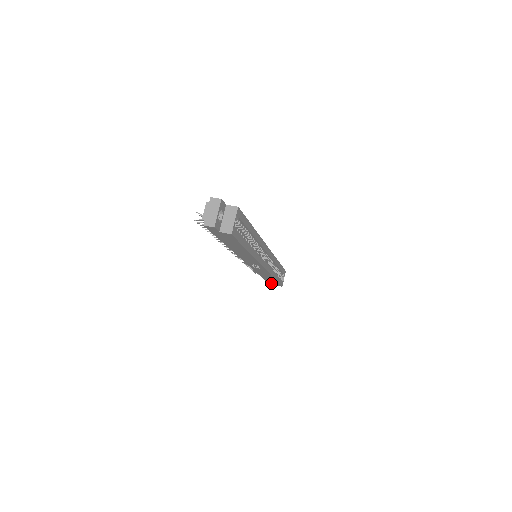
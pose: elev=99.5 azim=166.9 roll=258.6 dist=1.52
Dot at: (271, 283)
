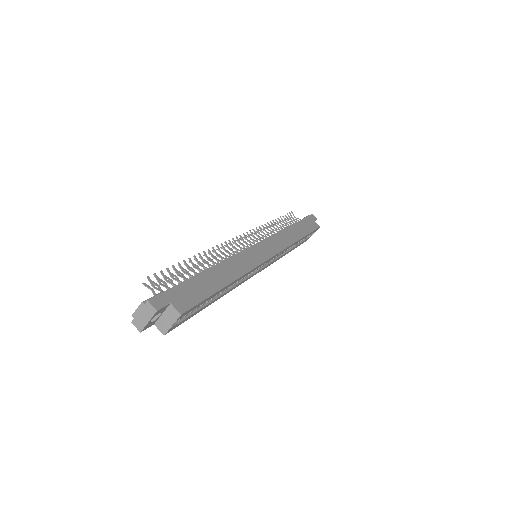
Dot at: occluded
